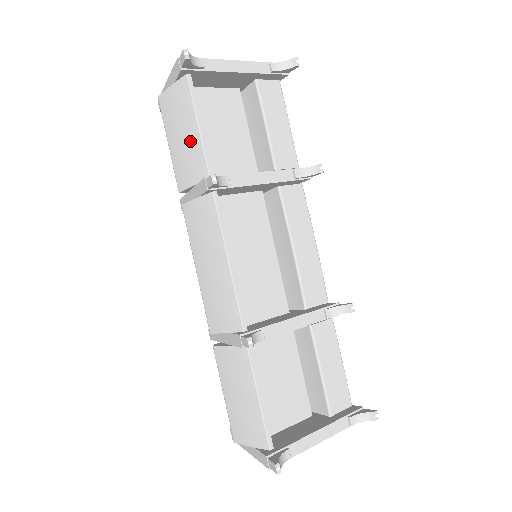
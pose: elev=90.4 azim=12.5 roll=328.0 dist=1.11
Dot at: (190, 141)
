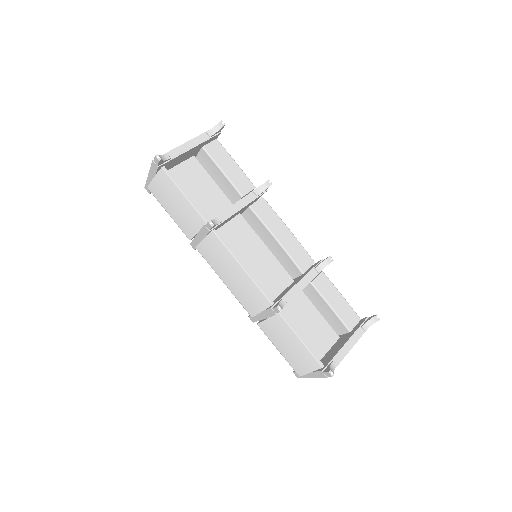
Dot at: (183, 206)
